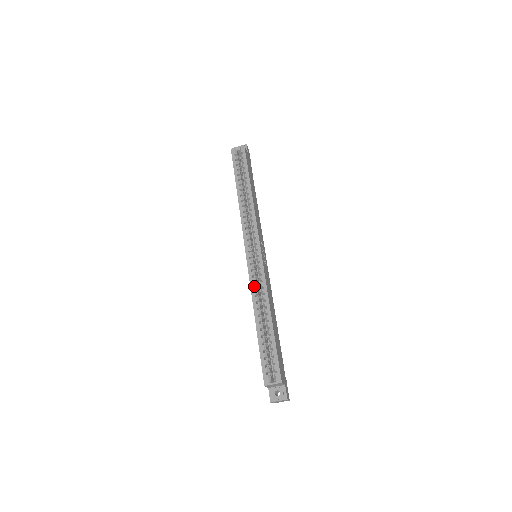
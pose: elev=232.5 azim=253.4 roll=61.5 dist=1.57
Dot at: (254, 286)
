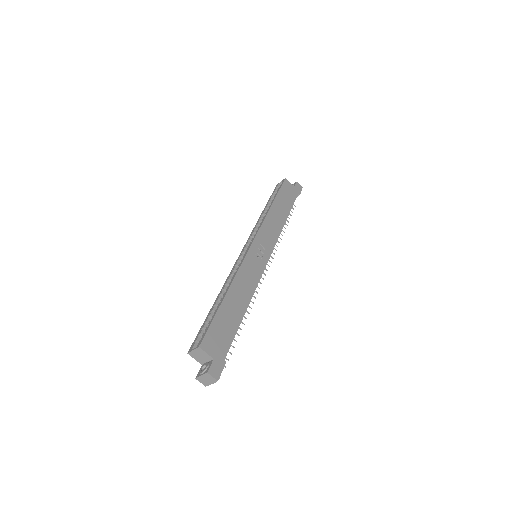
Dot at: (231, 273)
